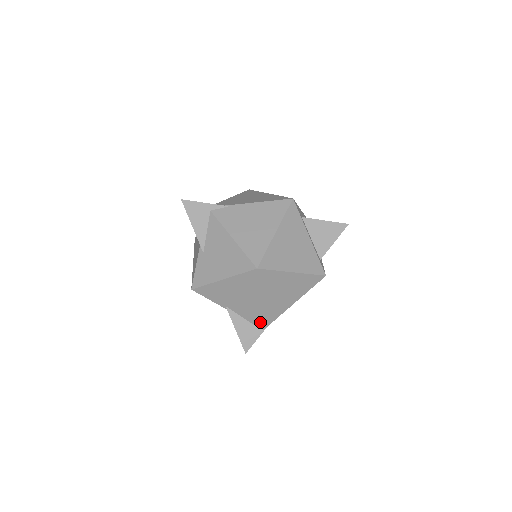
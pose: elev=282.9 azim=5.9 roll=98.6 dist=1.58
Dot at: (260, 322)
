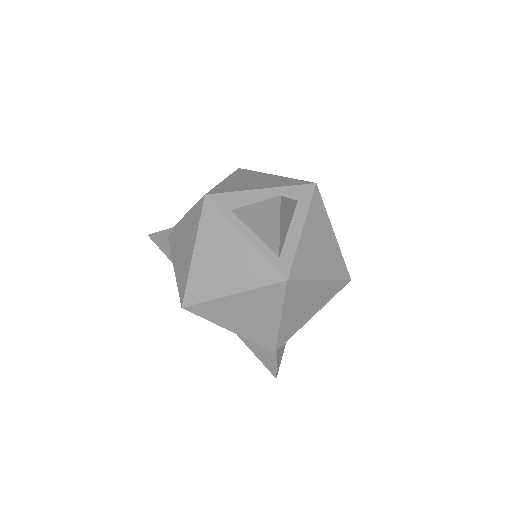
Dot at: (262, 346)
